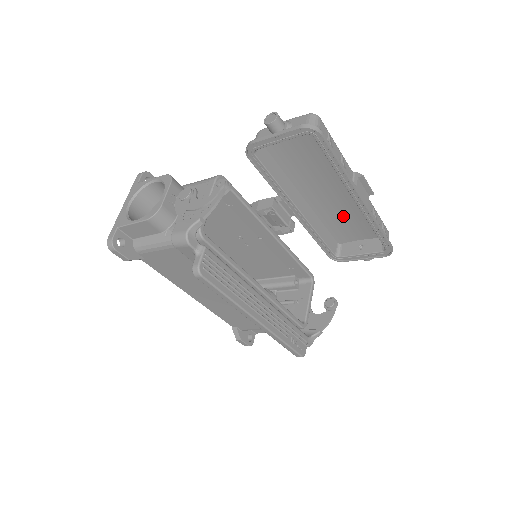
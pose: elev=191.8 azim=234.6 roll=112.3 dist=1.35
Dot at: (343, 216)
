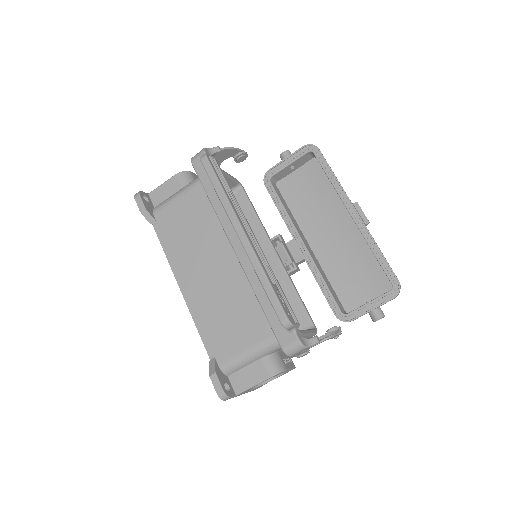
Dot at: (347, 266)
